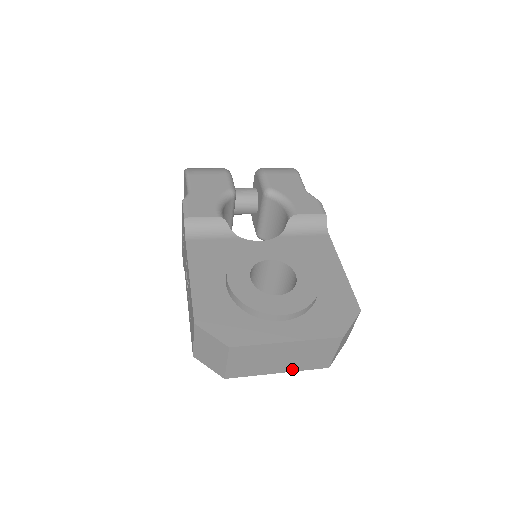
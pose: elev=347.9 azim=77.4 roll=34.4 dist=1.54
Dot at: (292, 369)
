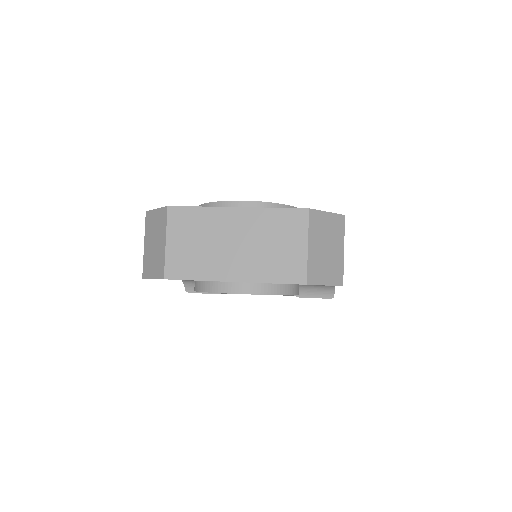
Dot at: (252, 276)
